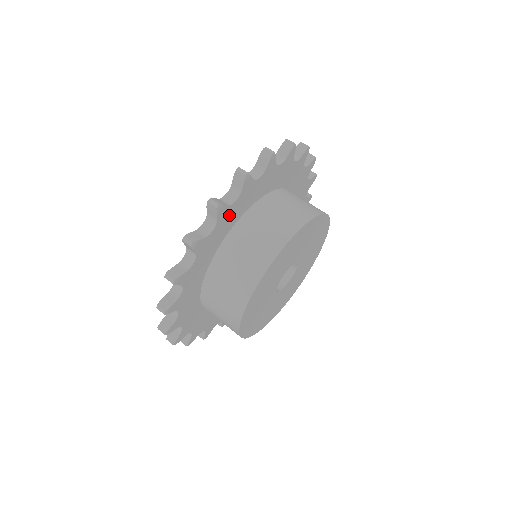
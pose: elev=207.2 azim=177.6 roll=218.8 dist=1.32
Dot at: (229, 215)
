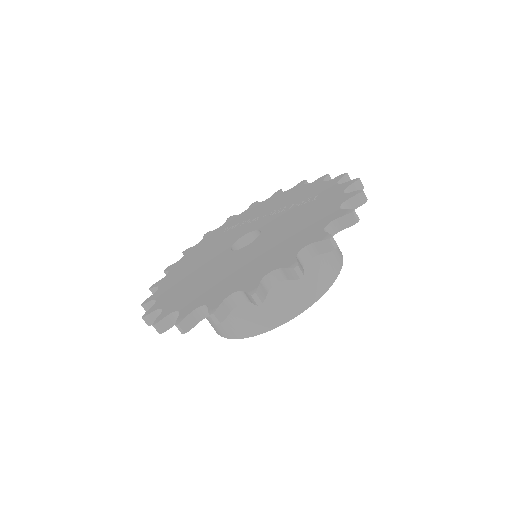
Dot at: occluded
